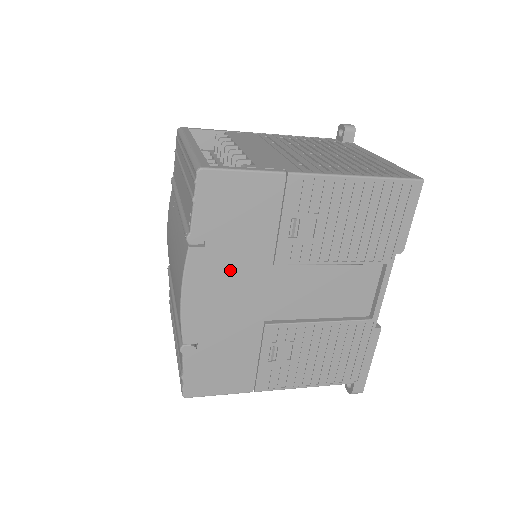
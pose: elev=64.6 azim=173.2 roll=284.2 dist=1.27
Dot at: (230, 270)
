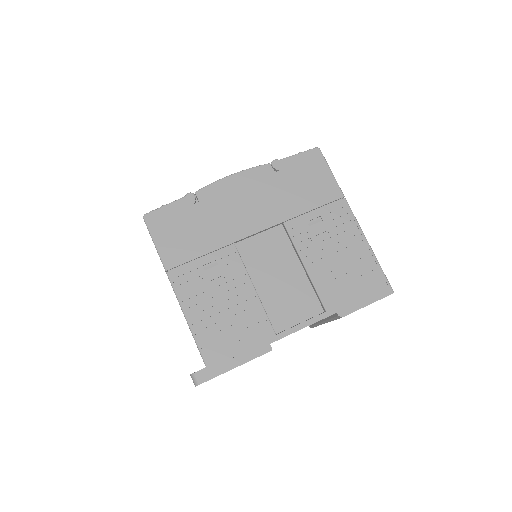
Dot at: (266, 196)
